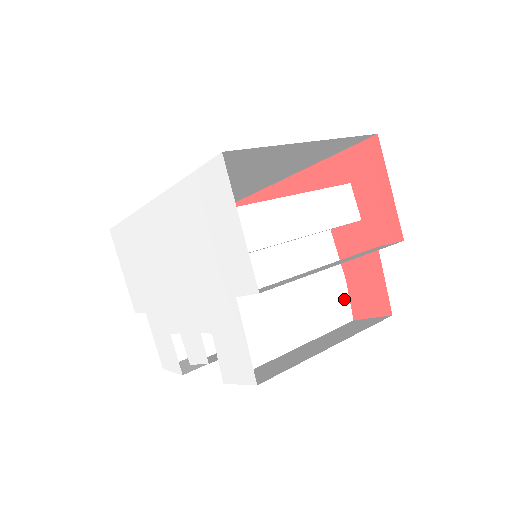
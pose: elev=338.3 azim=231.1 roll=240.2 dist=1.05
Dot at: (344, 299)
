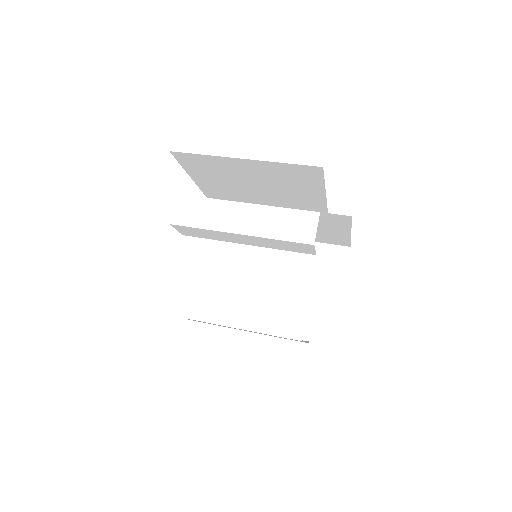
Dot at: (299, 317)
